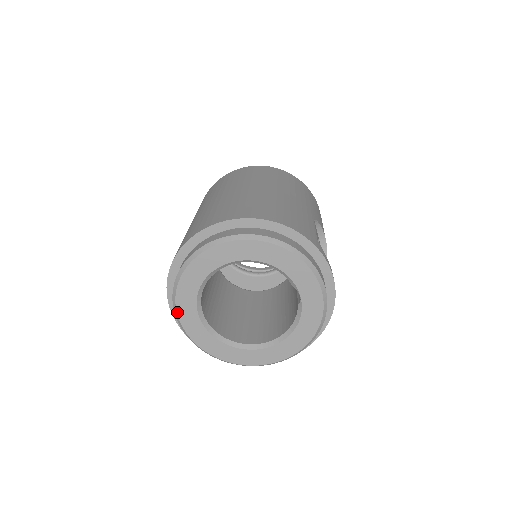
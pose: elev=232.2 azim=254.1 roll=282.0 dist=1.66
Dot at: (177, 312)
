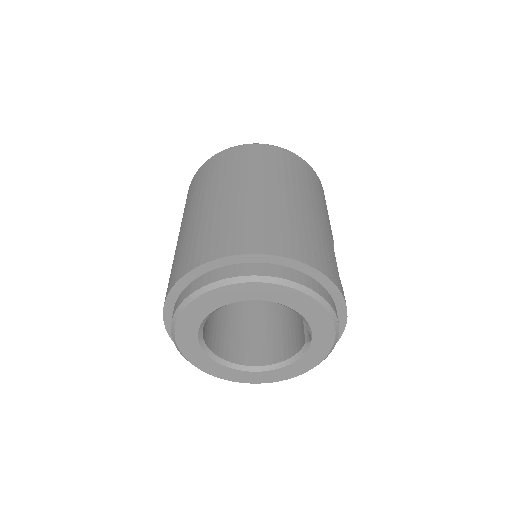
Dot at: (175, 331)
